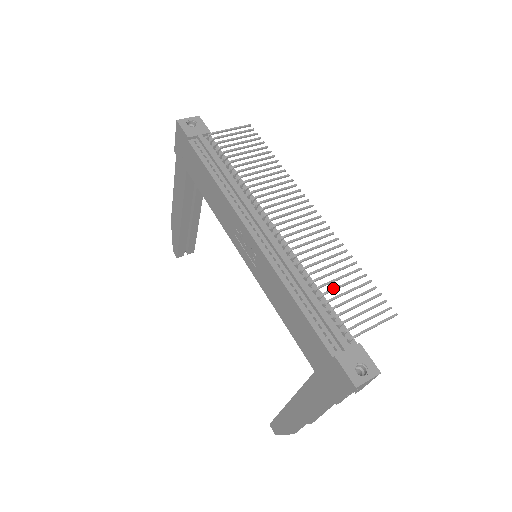
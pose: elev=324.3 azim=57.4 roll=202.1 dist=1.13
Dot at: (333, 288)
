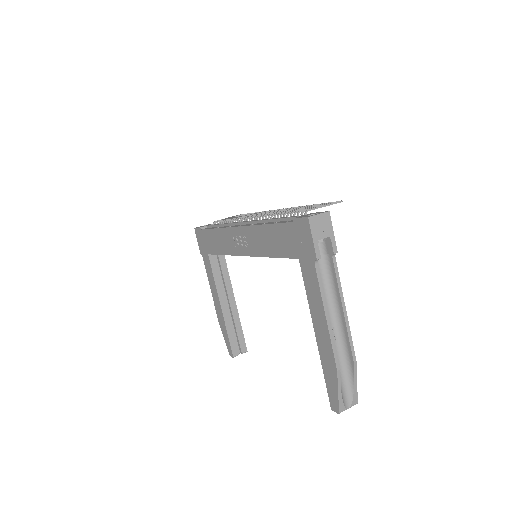
Dot at: (292, 210)
